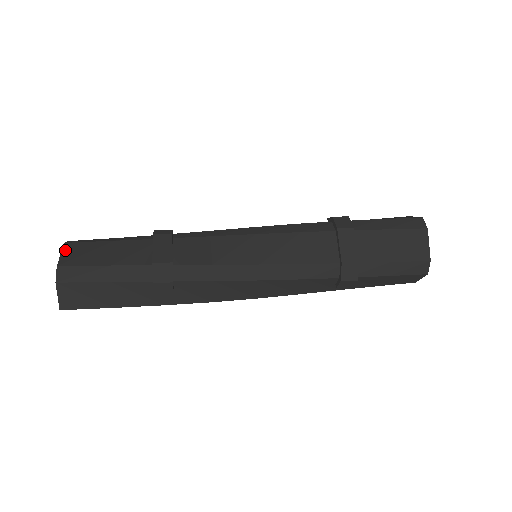
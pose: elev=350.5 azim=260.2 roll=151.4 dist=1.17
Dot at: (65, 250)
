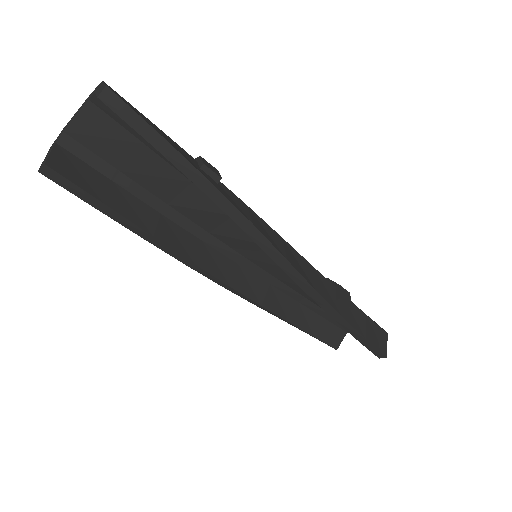
Dot at: occluded
